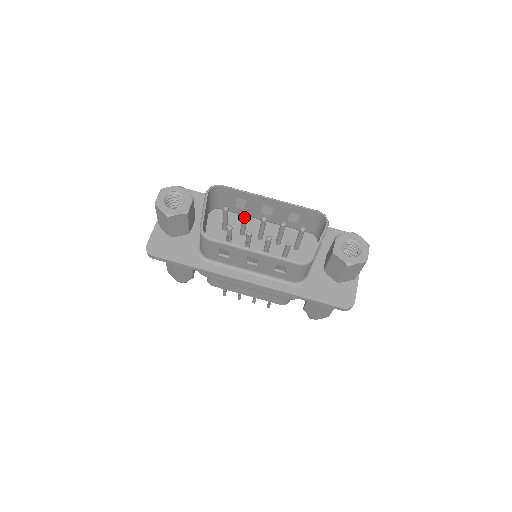
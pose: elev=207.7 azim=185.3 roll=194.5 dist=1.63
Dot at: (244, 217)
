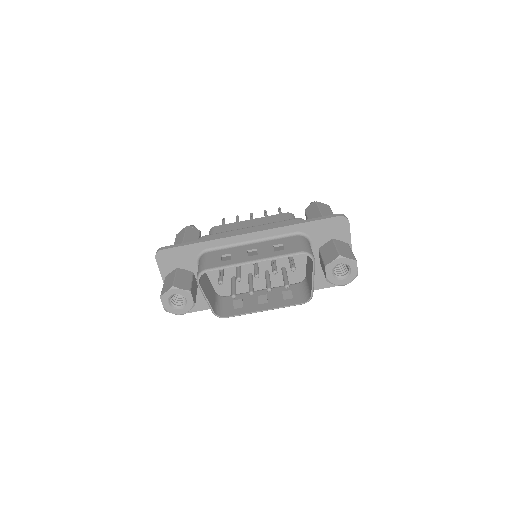
Dot at: (239, 280)
